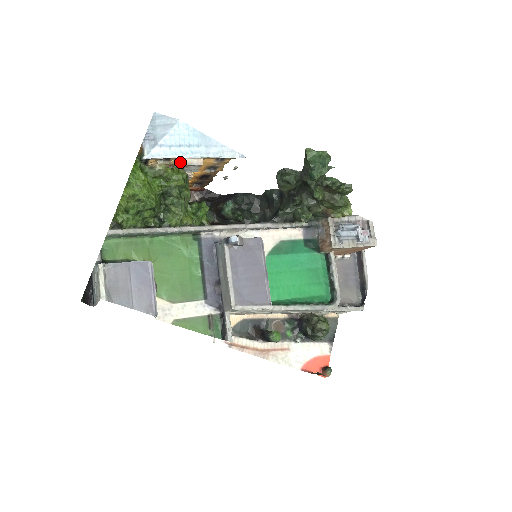
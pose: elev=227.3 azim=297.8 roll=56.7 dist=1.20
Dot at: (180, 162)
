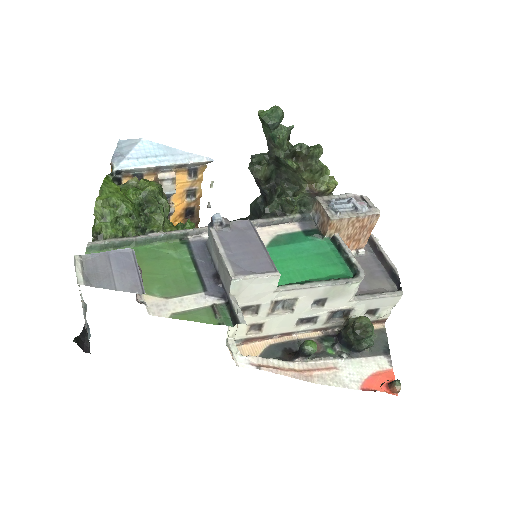
Dot at: occluded
